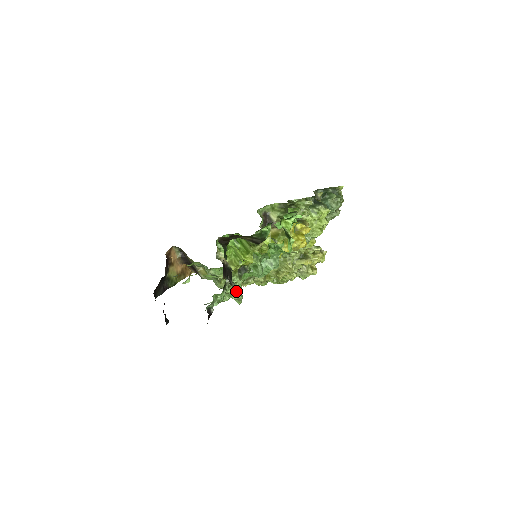
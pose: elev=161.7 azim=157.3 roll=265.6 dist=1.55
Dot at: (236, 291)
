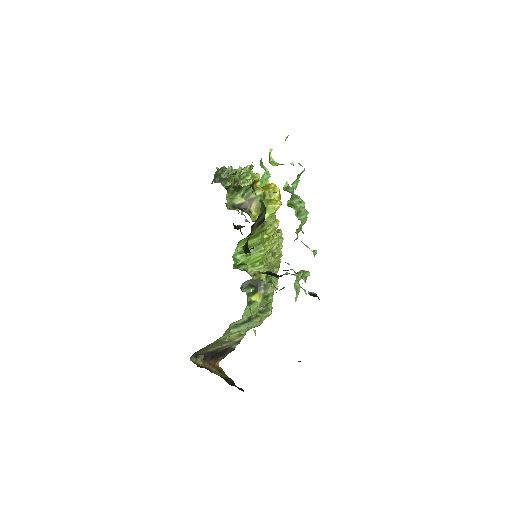
Dot at: occluded
